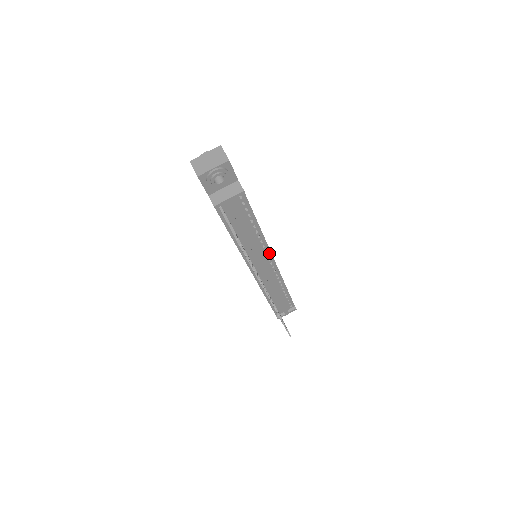
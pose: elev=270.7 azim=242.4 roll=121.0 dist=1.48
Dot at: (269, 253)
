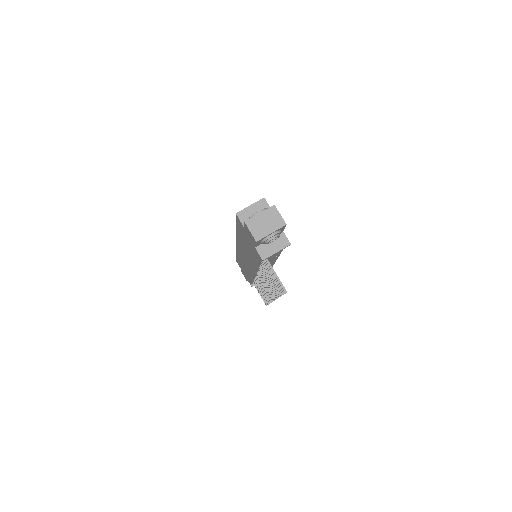
Dot at: (275, 260)
